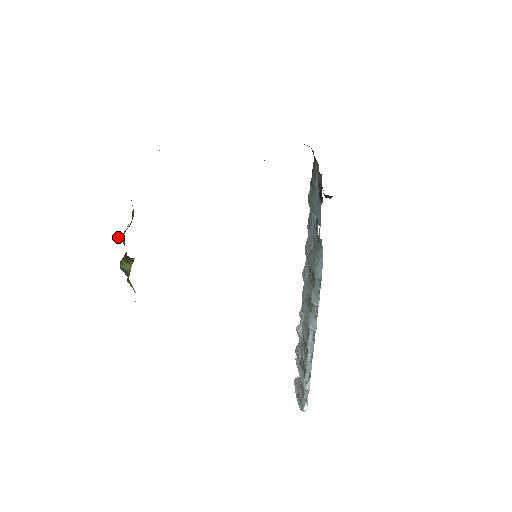
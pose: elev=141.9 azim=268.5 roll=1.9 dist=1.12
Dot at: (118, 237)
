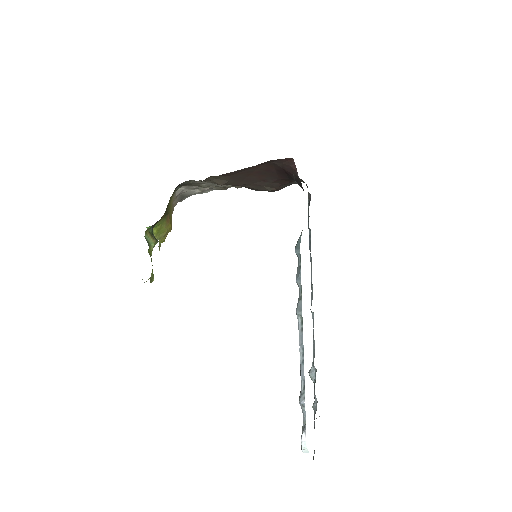
Dot at: (154, 234)
